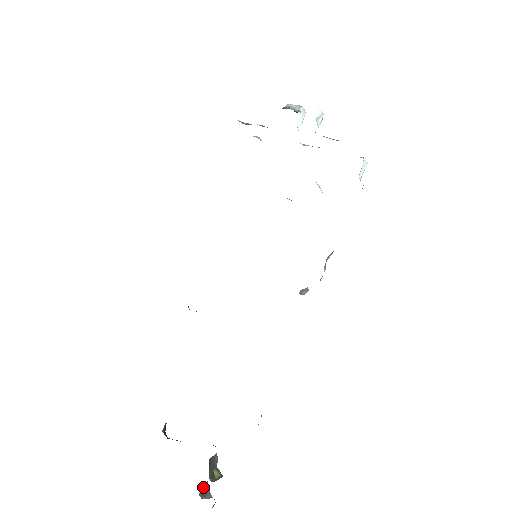
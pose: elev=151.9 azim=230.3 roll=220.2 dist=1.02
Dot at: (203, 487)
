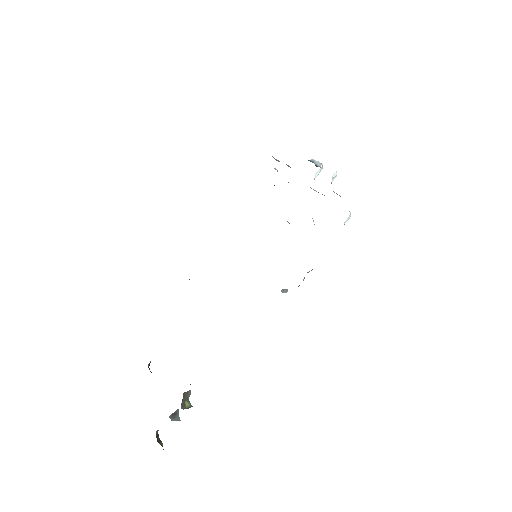
Dot at: (174, 412)
